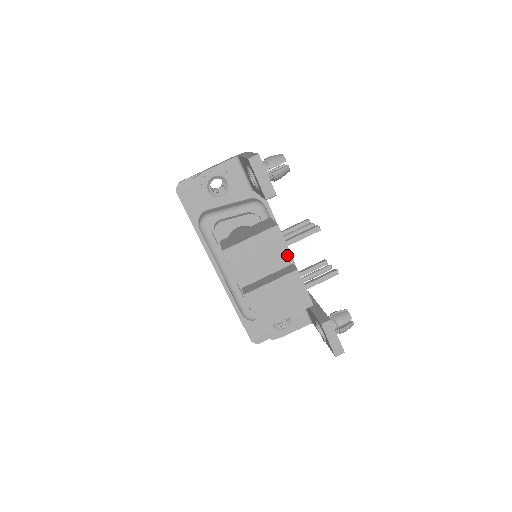
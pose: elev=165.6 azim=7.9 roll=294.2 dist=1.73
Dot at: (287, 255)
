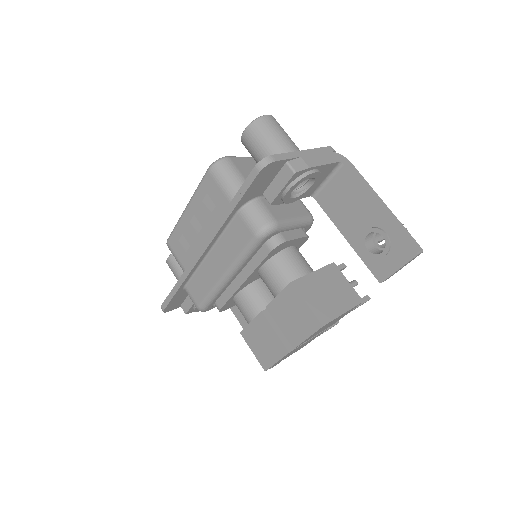
Dot at: occluded
